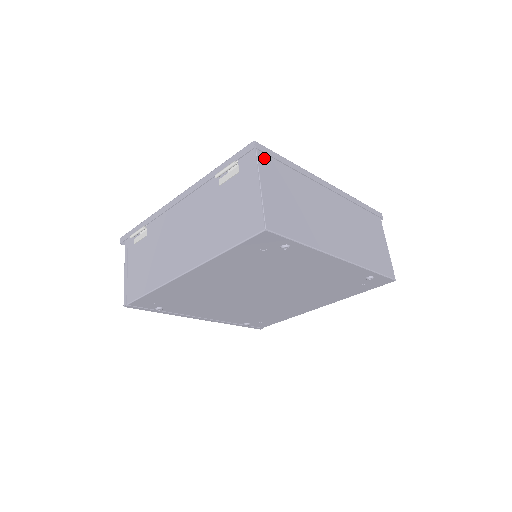
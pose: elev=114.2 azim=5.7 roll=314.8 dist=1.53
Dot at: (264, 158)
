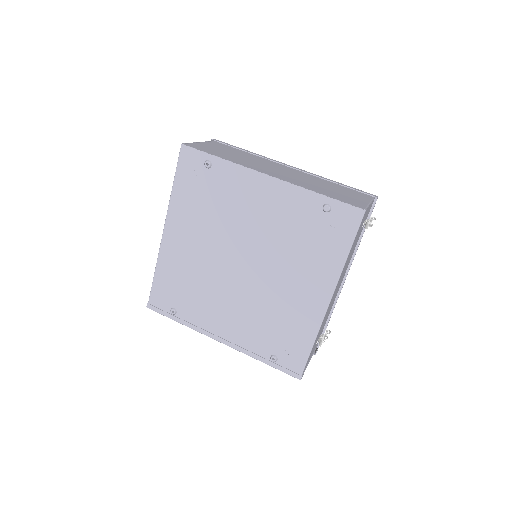
Dot at: (218, 144)
